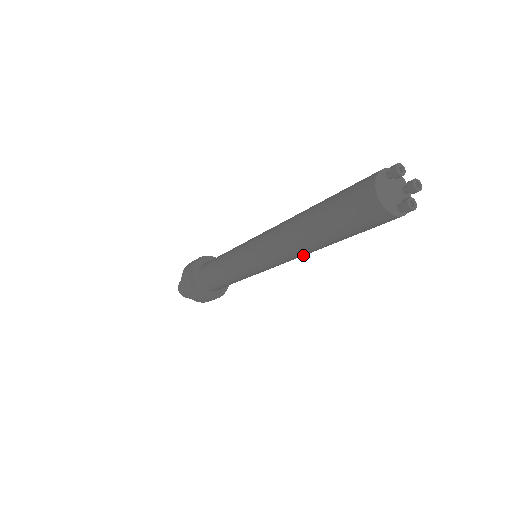
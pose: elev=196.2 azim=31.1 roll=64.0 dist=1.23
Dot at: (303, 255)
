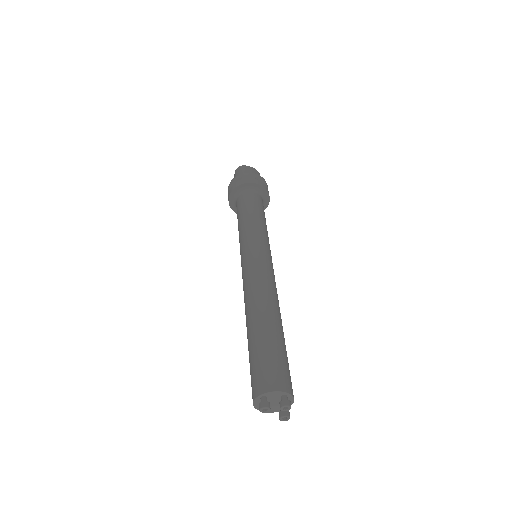
Dot at: occluded
